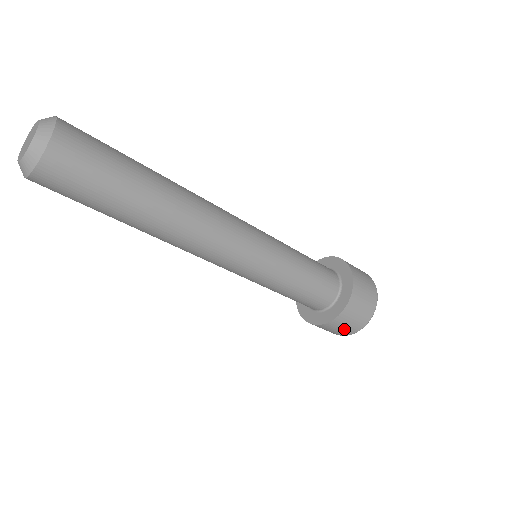
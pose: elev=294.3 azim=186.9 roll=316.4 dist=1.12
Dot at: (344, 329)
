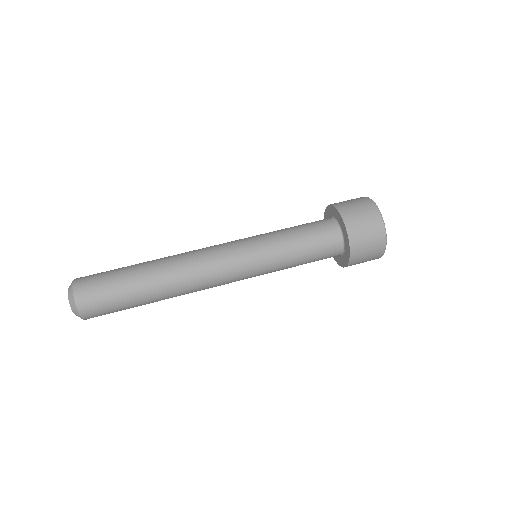
Dot at: occluded
